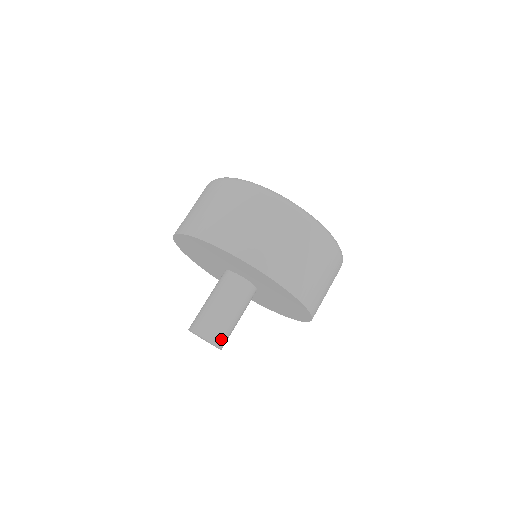
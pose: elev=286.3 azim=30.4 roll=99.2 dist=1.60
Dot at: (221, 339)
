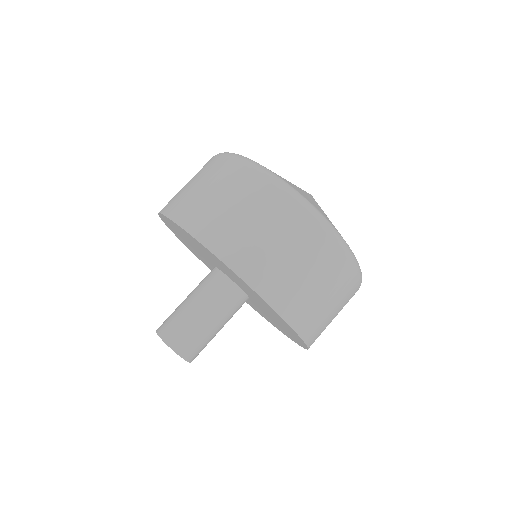
Dot at: (192, 352)
